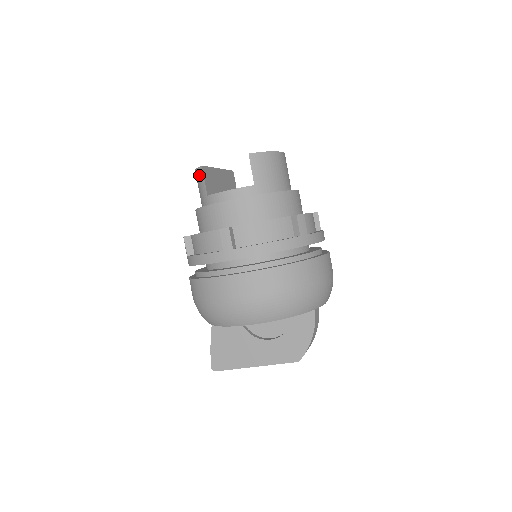
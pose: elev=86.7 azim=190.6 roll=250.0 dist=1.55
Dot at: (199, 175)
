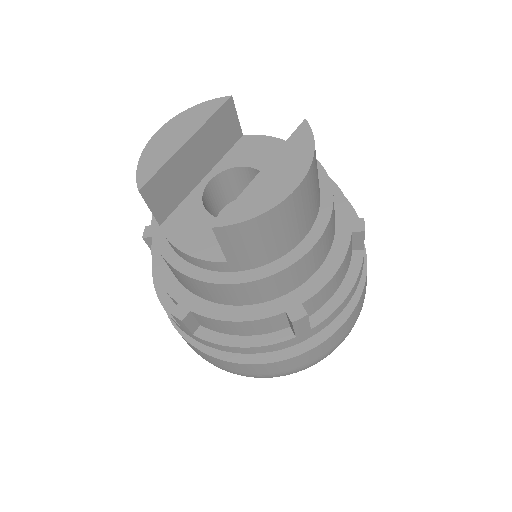
Dot at: occluded
